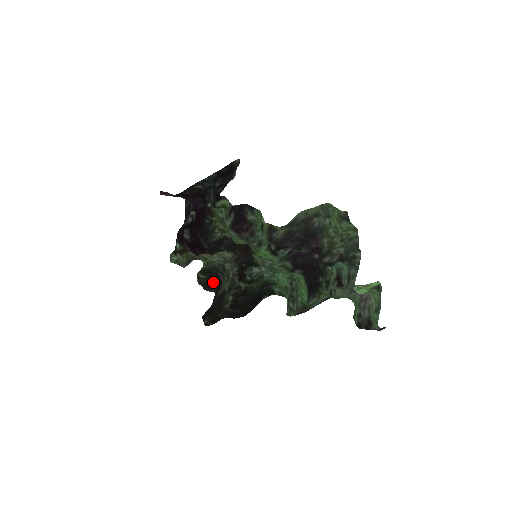
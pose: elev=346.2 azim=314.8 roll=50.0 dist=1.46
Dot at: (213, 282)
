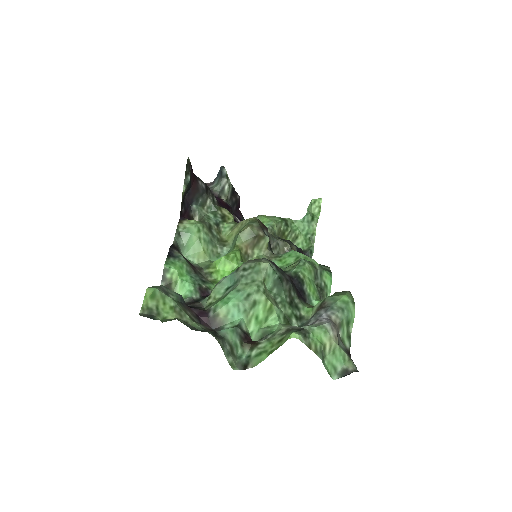
Dot at: occluded
